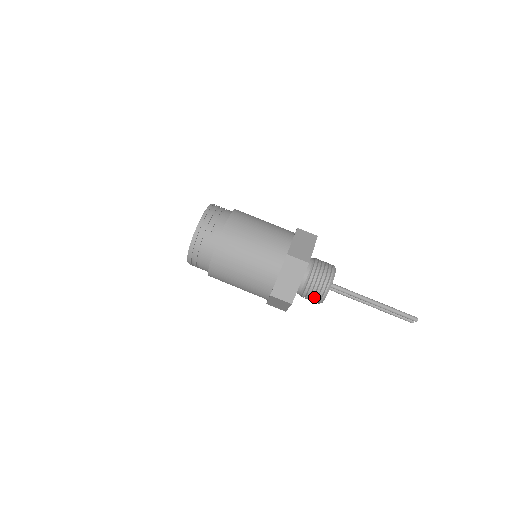
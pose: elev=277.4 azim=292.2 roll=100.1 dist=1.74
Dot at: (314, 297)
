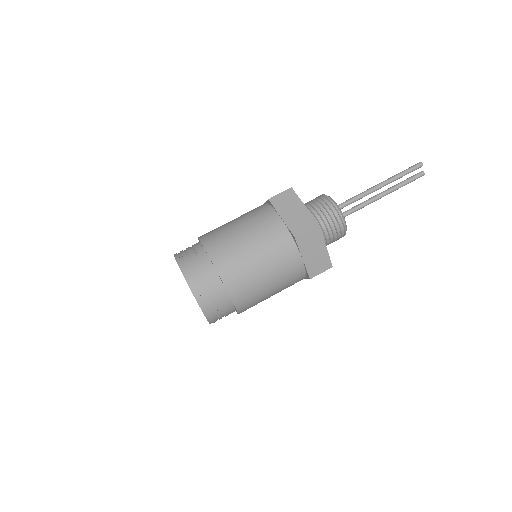
Dot at: (333, 220)
